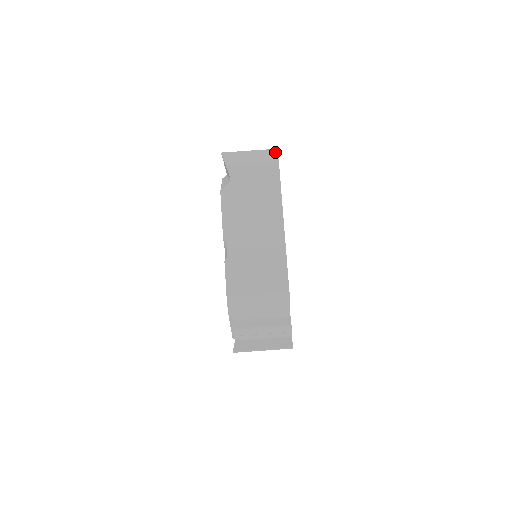
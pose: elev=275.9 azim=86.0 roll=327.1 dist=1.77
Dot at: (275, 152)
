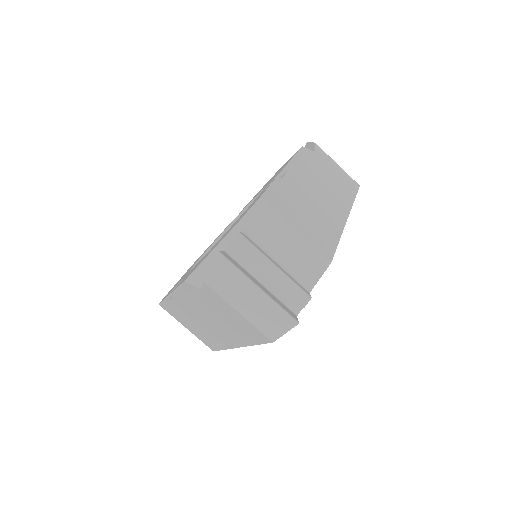
Dot at: occluded
